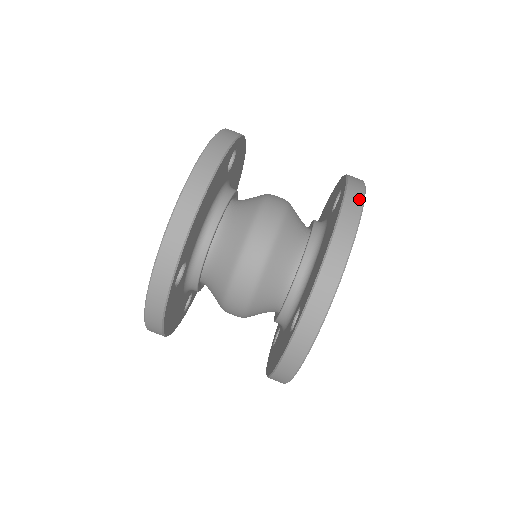
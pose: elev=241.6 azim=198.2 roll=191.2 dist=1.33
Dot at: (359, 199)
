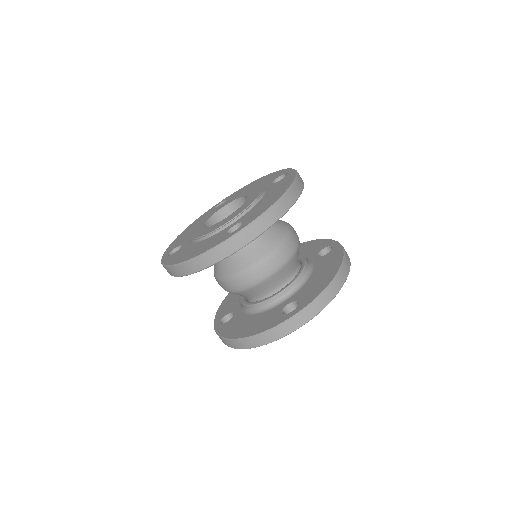
Dot at: (349, 258)
